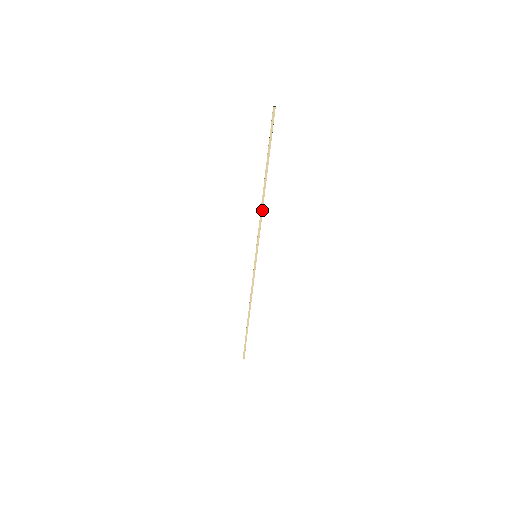
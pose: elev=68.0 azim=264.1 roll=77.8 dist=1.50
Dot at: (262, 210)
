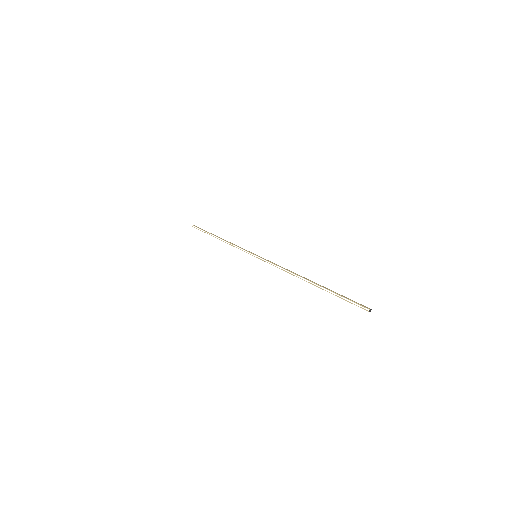
Dot at: (288, 272)
